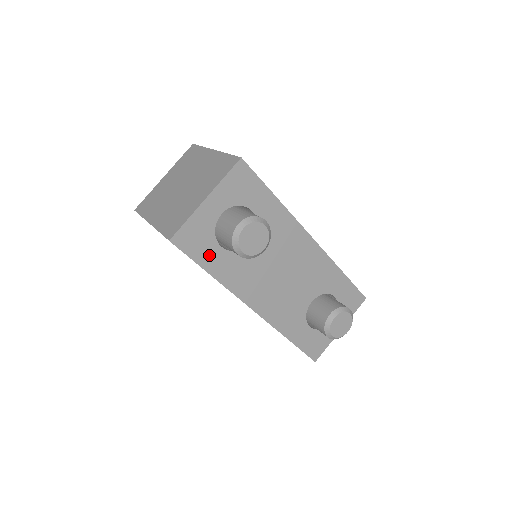
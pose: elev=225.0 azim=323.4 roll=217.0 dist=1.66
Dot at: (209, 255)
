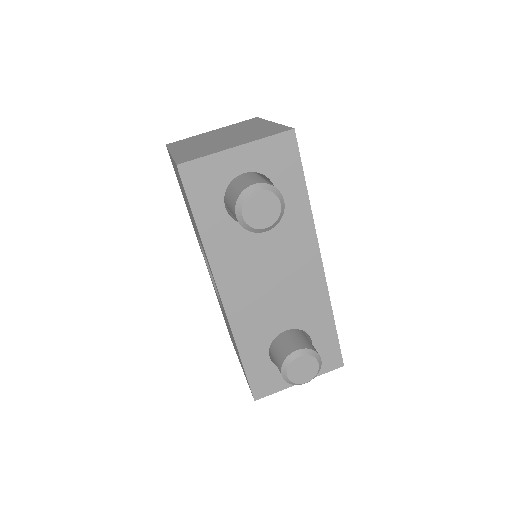
Dot at: (208, 207)
